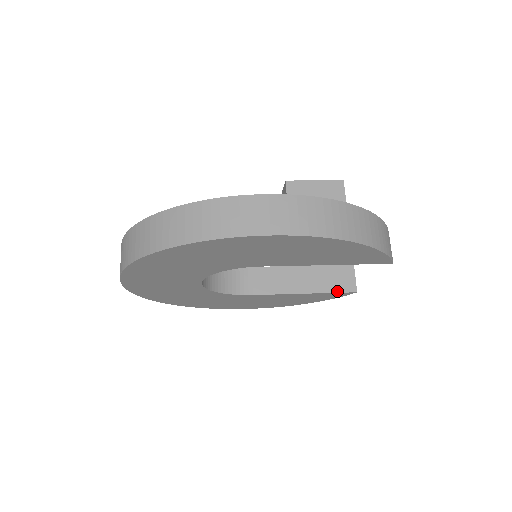
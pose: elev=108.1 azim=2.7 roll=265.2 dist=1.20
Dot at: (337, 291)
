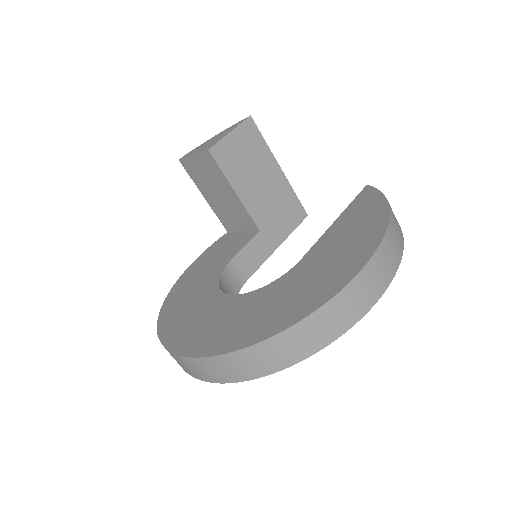
Dot at: (297, 226)
